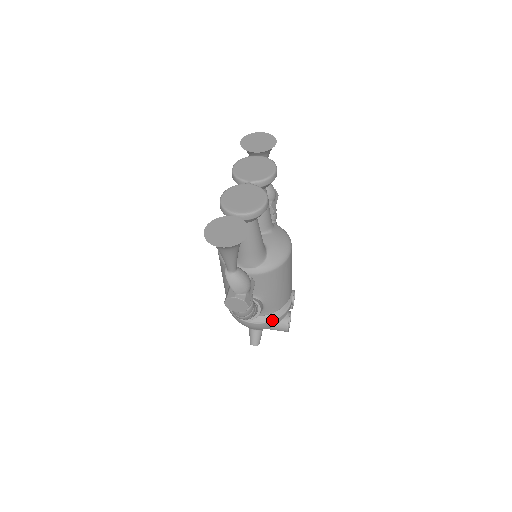
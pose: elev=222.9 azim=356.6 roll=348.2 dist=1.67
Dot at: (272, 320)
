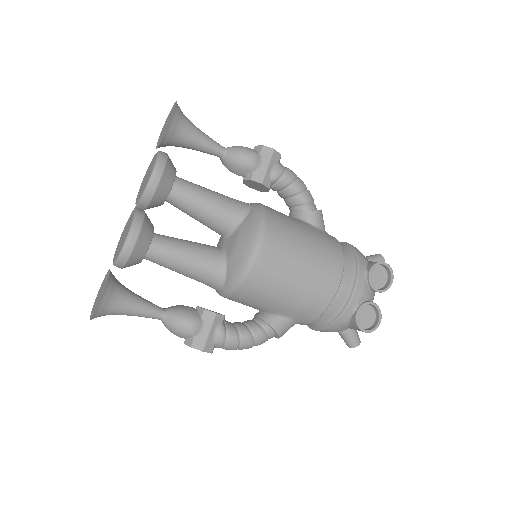
Dot at: (329, 325)
